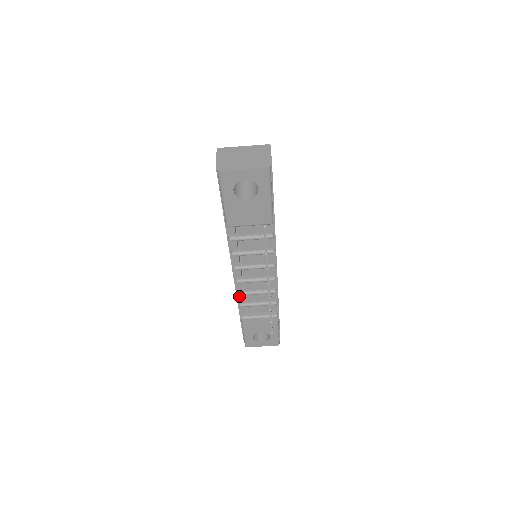
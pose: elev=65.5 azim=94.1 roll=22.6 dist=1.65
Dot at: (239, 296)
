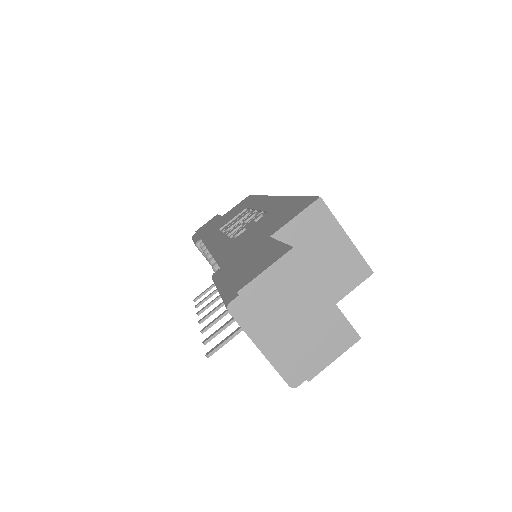
Dot at: occluded
